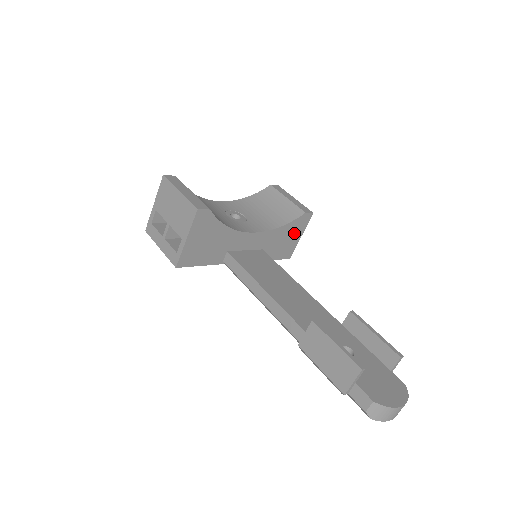
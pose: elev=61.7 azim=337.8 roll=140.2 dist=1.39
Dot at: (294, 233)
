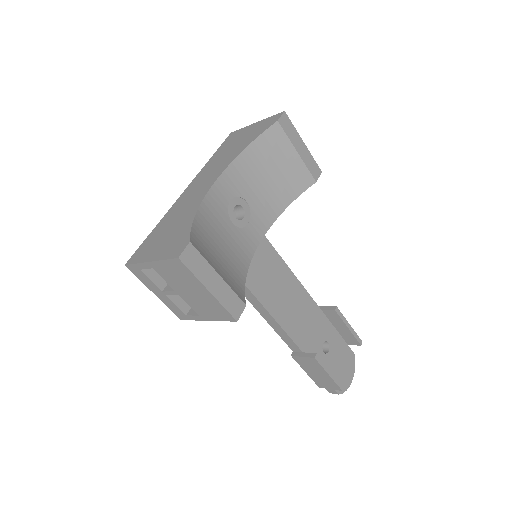
Dot at: occluded
